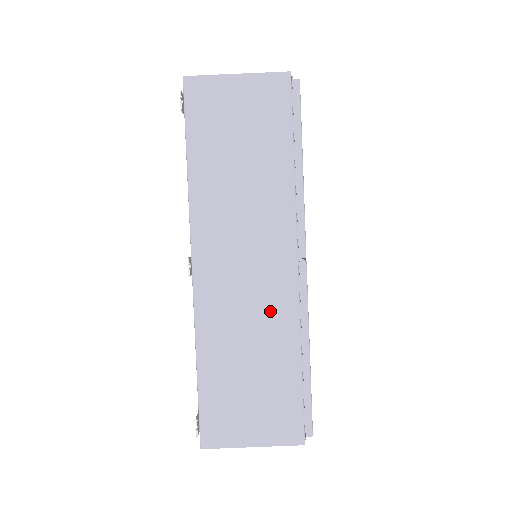
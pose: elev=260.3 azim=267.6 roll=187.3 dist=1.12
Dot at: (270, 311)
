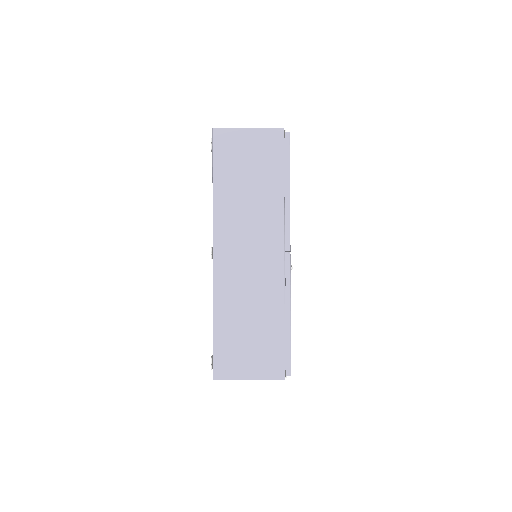
Dot at: (264, 286)
